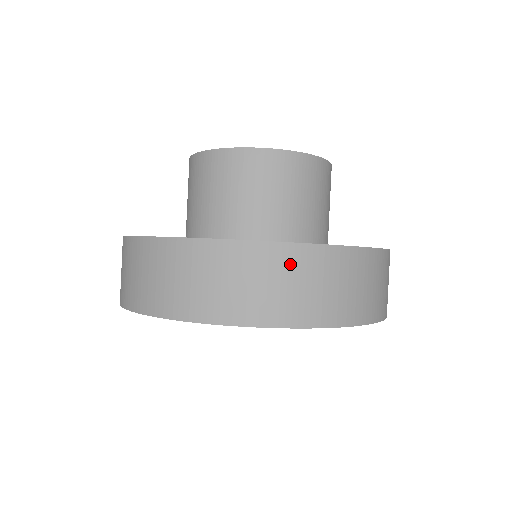
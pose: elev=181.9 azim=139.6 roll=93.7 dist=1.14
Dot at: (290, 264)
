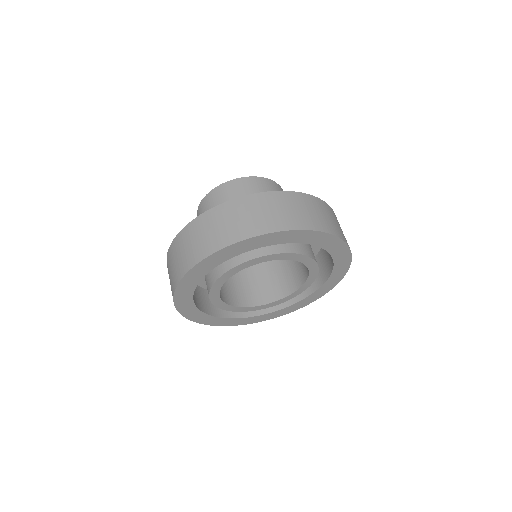
Dot at: occluded
